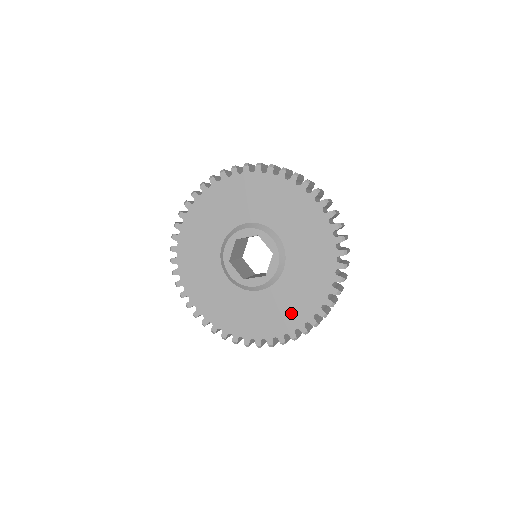
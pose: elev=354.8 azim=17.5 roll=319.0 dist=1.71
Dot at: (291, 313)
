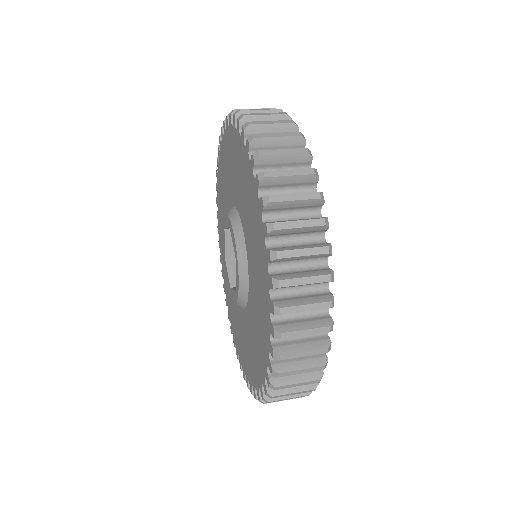
Dot at: (255, 359)
